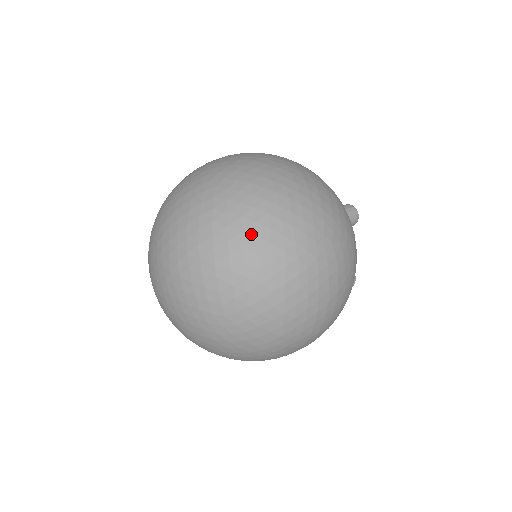
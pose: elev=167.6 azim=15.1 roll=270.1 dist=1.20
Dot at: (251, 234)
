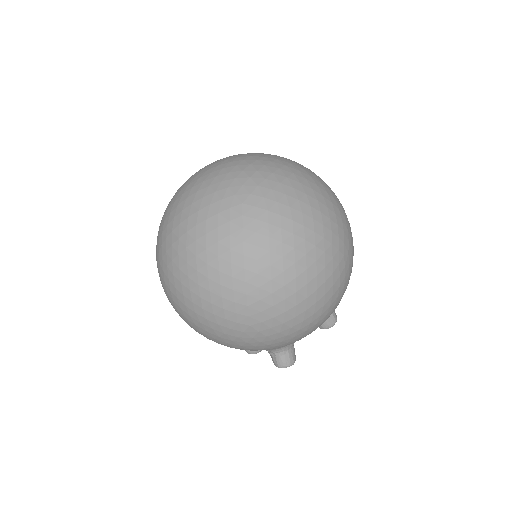
Dot at: (310, 185)
